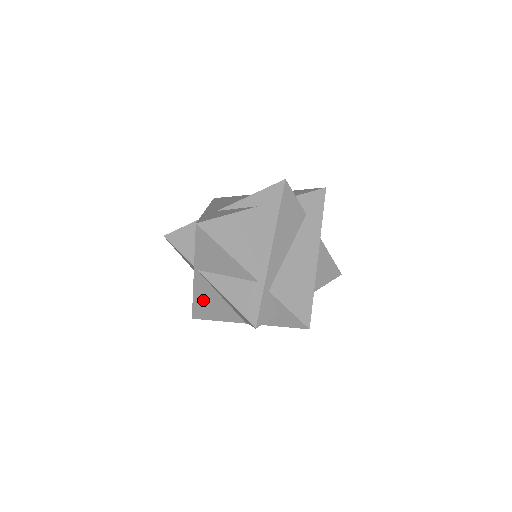
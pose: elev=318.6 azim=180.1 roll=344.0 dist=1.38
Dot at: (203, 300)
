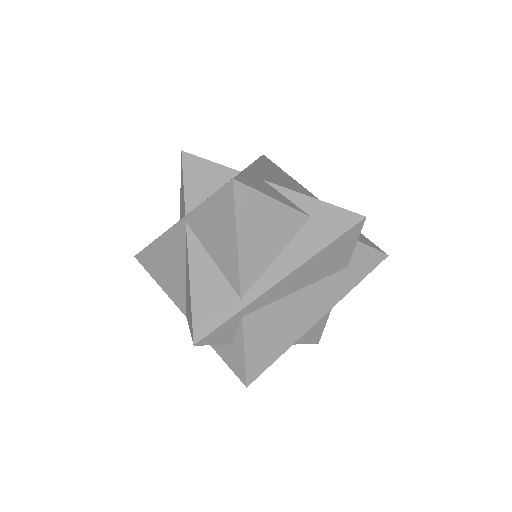
Dot at: (163, 253)
